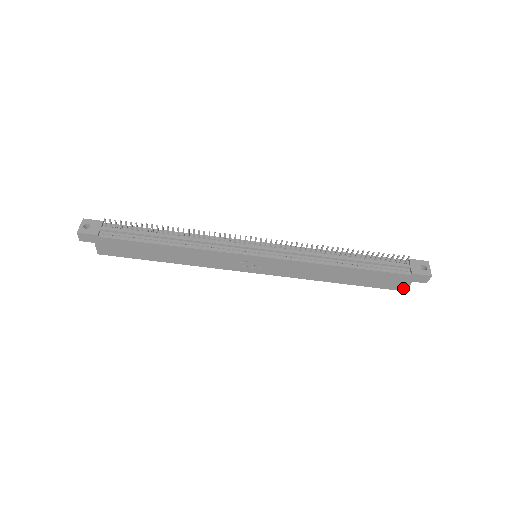
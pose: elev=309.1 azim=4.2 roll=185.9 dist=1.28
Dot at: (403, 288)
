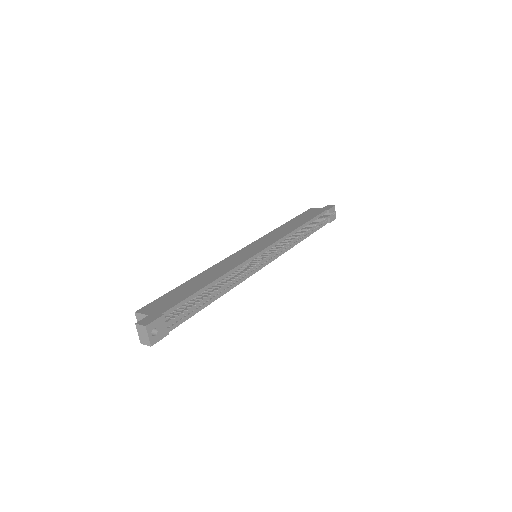
Dot at: occluded
